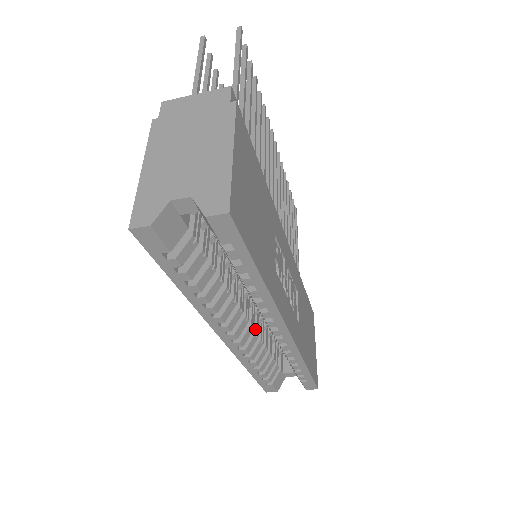
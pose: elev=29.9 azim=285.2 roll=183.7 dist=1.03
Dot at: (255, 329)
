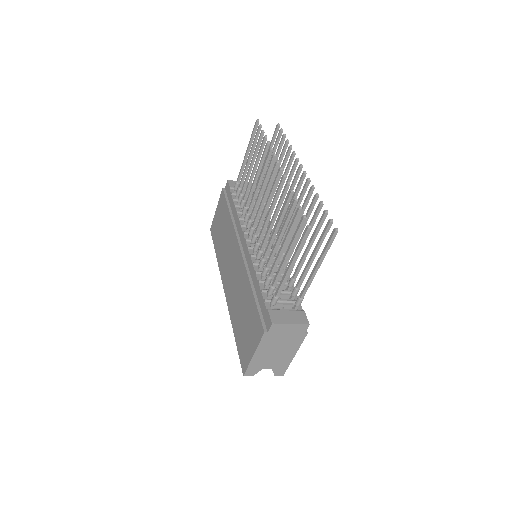
Dot at: occluded
